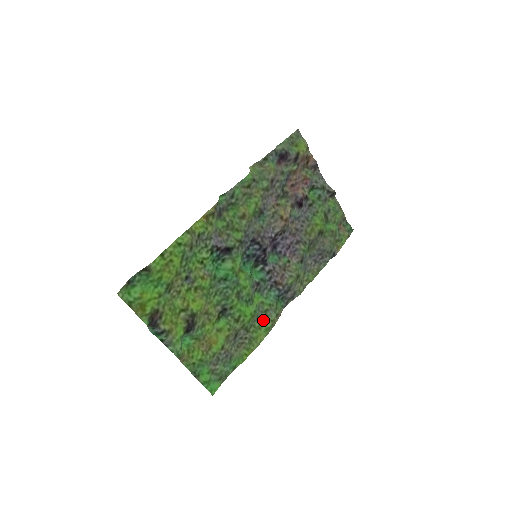
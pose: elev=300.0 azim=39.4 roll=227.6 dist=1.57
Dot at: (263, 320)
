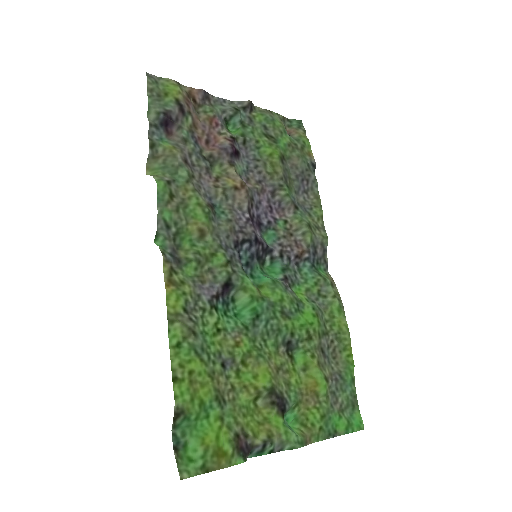
Dot at: (326, 305)
